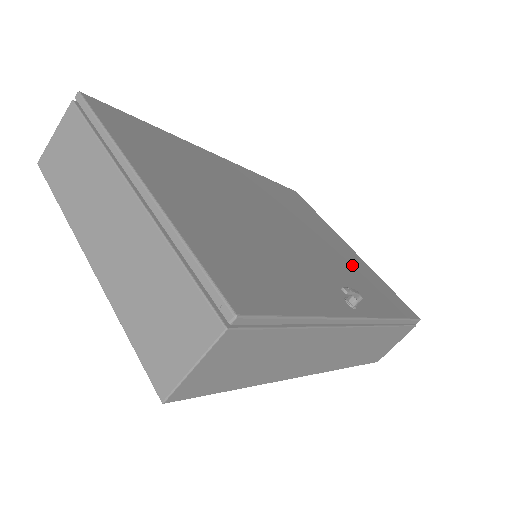
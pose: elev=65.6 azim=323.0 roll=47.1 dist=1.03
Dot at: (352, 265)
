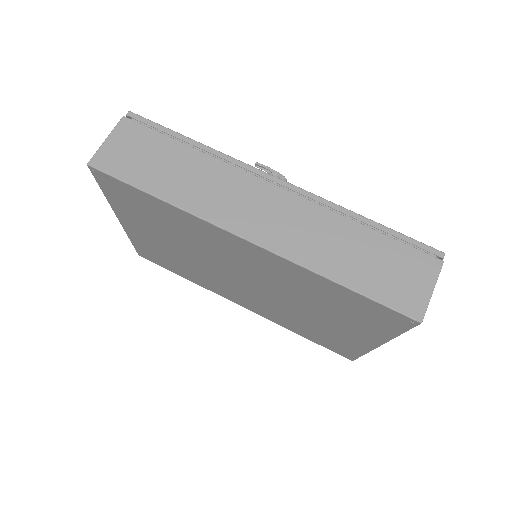
Dot at: occluded
